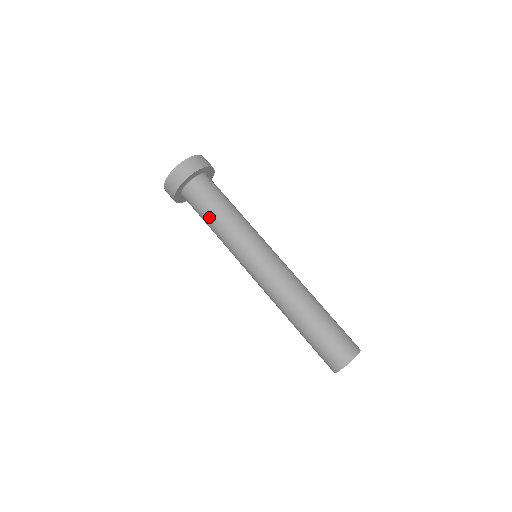
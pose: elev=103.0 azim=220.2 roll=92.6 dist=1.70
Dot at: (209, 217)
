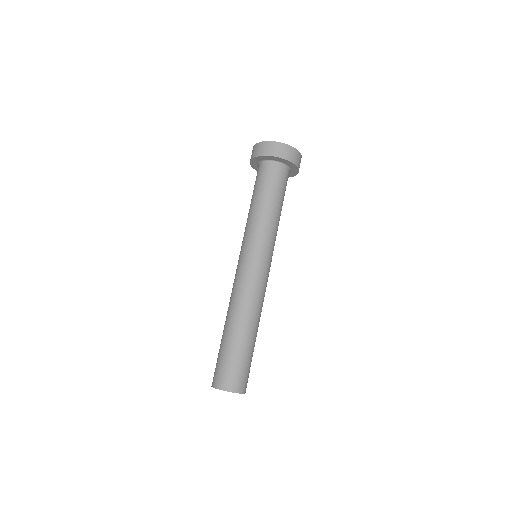
Dot at: (266, 197)
